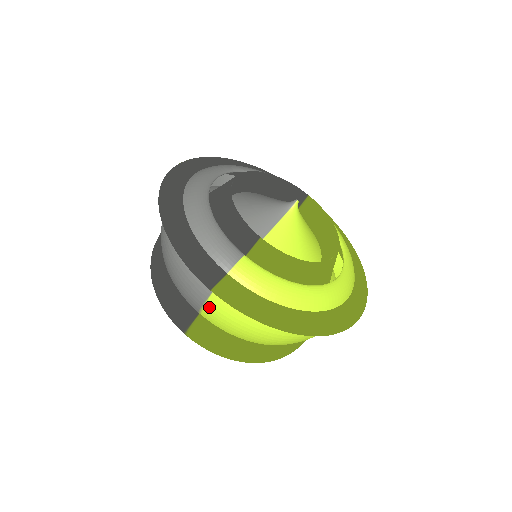
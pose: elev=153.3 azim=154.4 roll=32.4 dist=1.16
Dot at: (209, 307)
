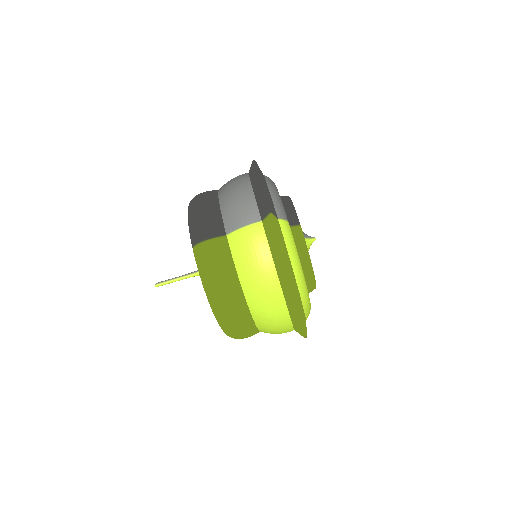
Dot at: (246, 230)
